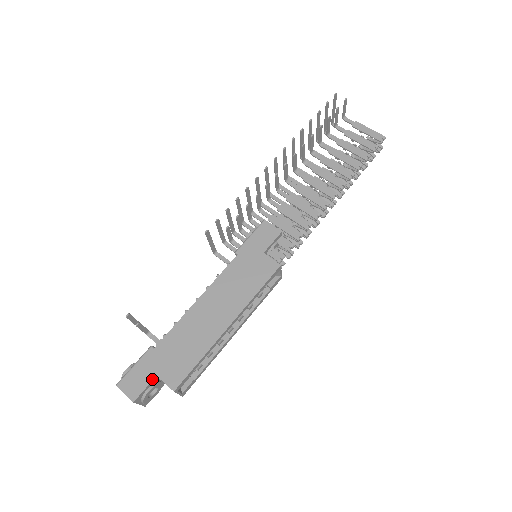
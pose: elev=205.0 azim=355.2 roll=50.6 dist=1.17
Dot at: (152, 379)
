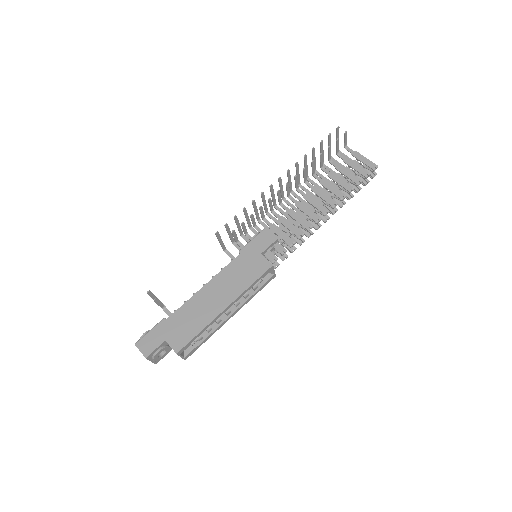
Dot at: (162, 343)
